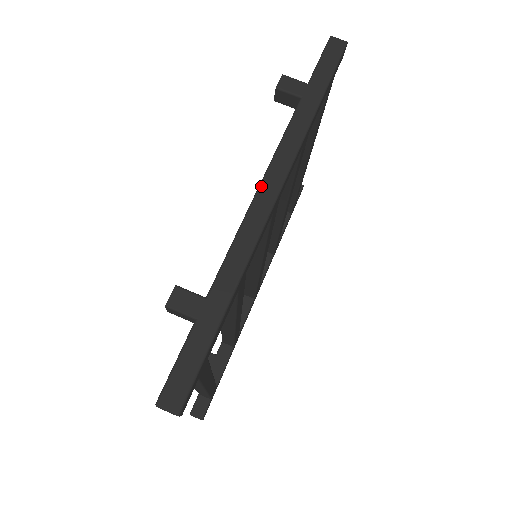
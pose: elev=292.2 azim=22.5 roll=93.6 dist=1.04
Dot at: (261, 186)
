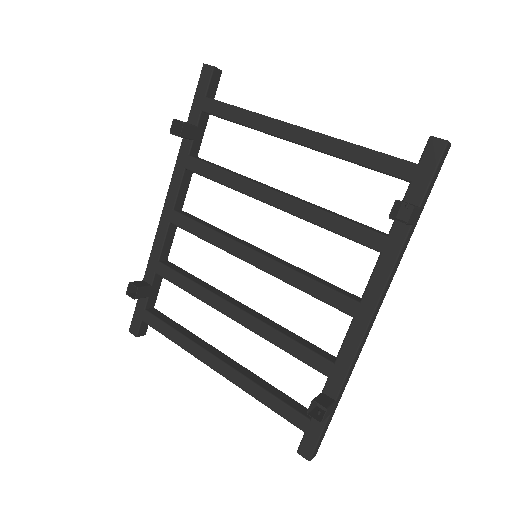
Dot at: (374, 316)
